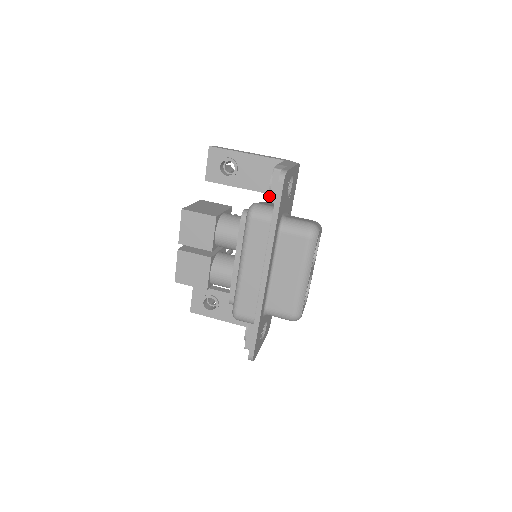
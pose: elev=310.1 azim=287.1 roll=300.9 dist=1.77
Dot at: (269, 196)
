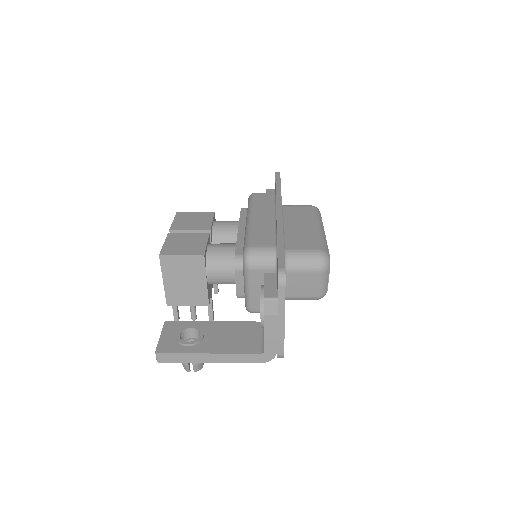
Dot at: occluded
